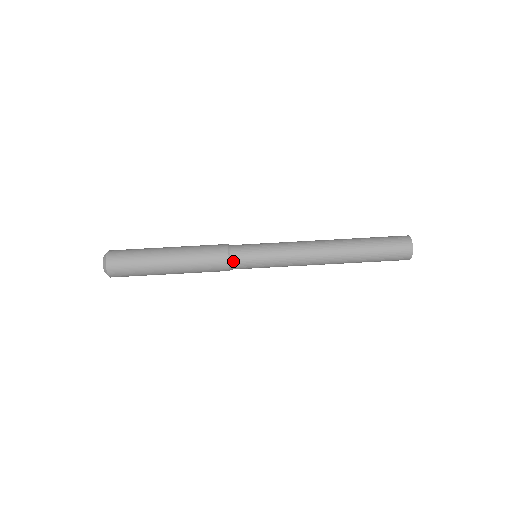
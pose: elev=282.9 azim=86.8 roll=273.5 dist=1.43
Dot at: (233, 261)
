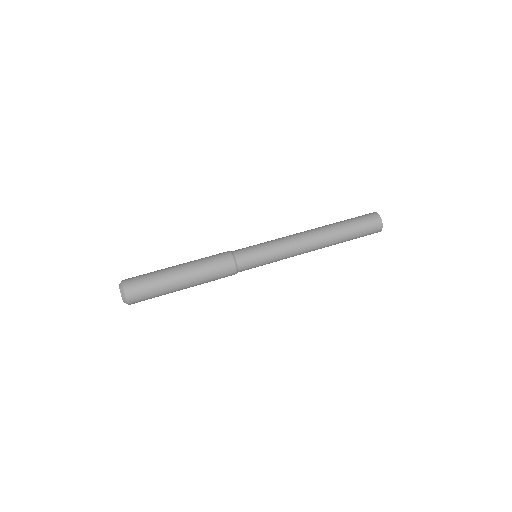
Dot at: (240, 266)
